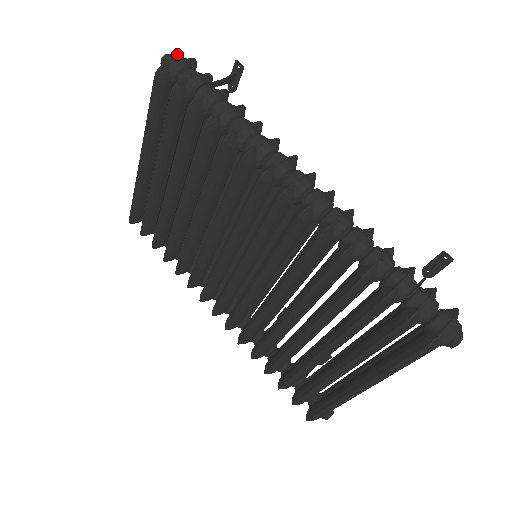
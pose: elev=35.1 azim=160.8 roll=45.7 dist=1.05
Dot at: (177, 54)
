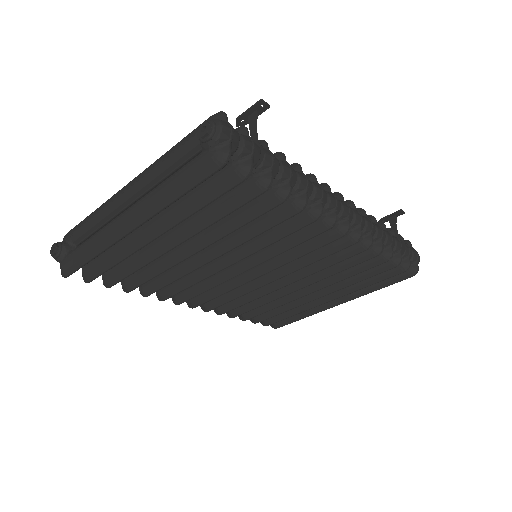
Dot at: (223, 122)
